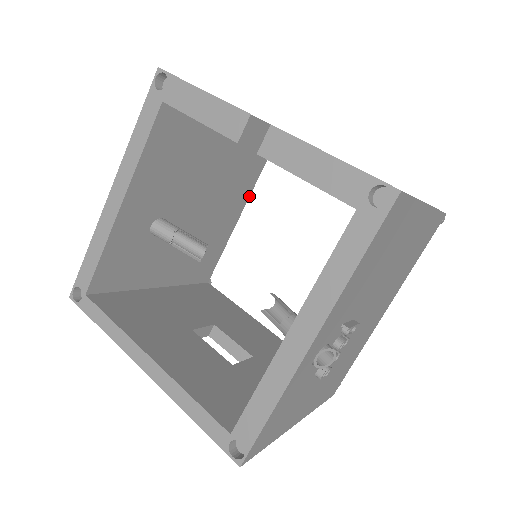
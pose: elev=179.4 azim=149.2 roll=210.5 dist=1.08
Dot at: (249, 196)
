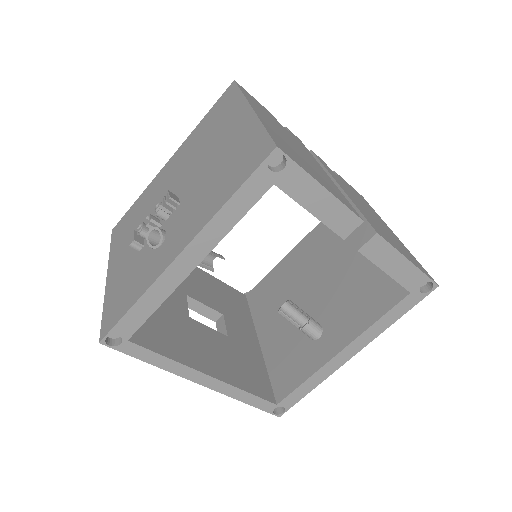
Dot at: occluded
